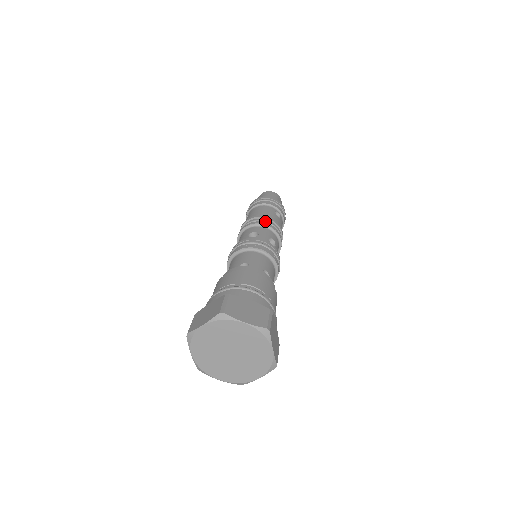
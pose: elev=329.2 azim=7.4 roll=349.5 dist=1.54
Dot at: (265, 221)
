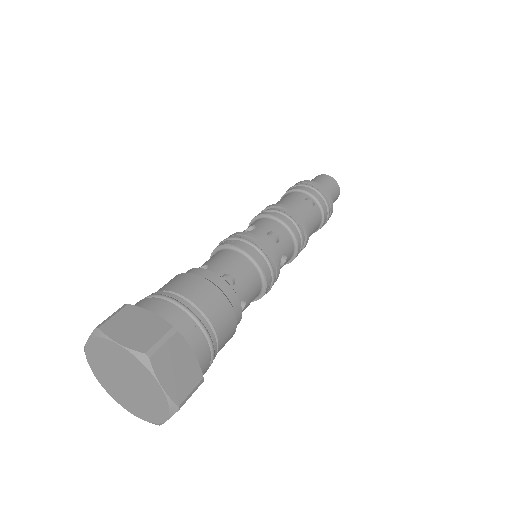
Dot at: (276, 211)
